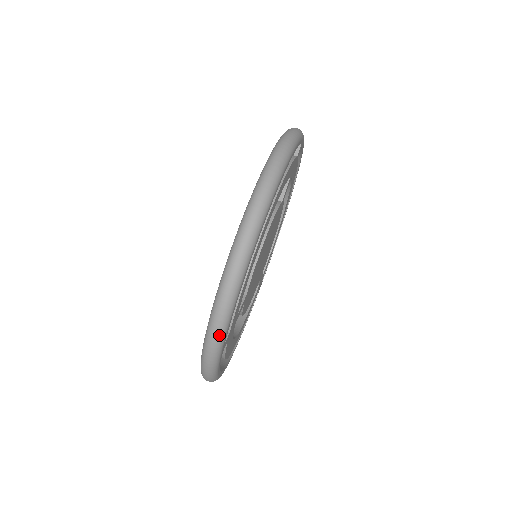
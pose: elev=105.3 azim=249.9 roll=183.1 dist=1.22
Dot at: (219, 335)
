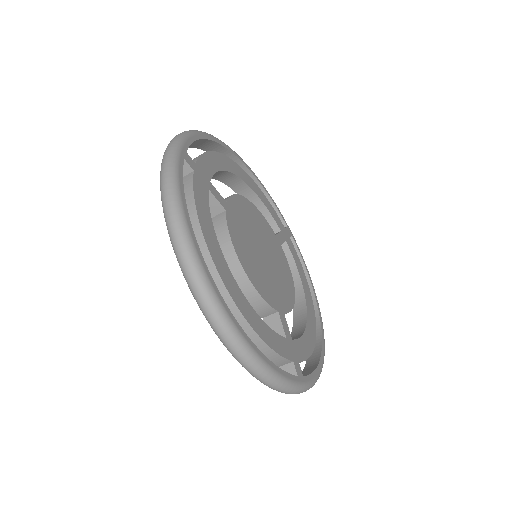
Dot at: (286, 388)
